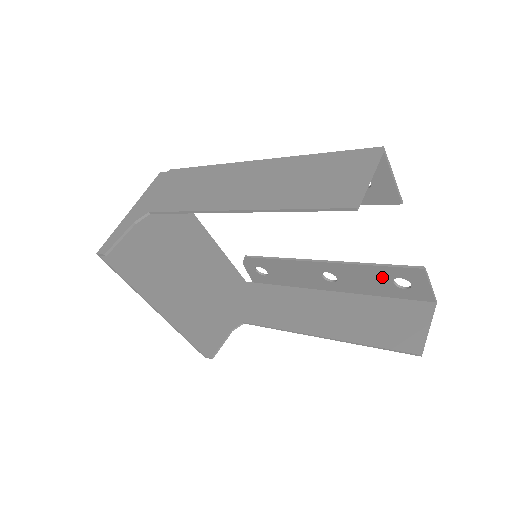
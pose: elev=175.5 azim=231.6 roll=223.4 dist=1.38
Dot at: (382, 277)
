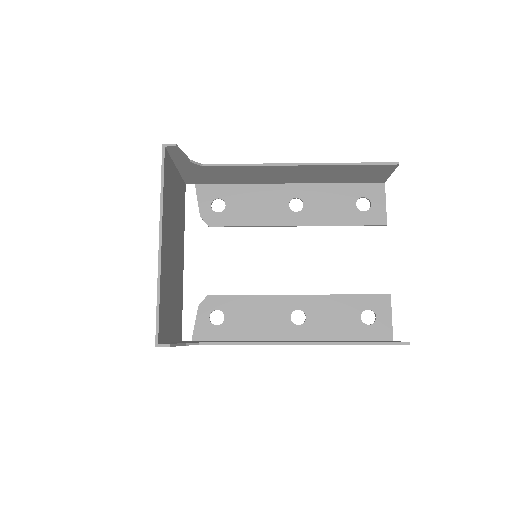
Dot at: (352, 310)
